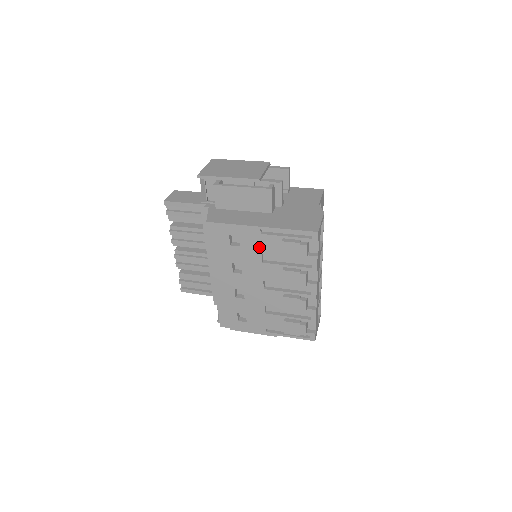
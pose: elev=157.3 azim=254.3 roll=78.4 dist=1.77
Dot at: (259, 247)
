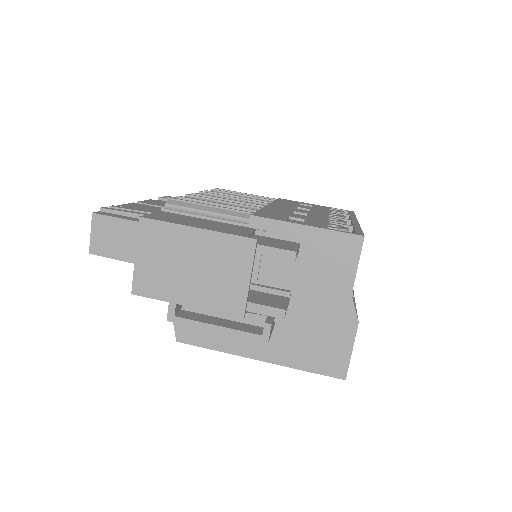
Dot at: occluded
